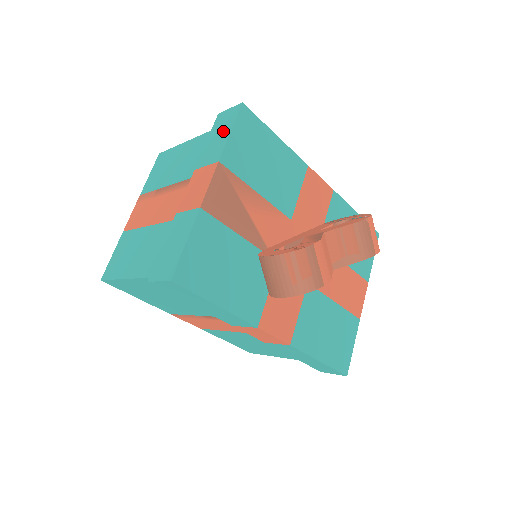
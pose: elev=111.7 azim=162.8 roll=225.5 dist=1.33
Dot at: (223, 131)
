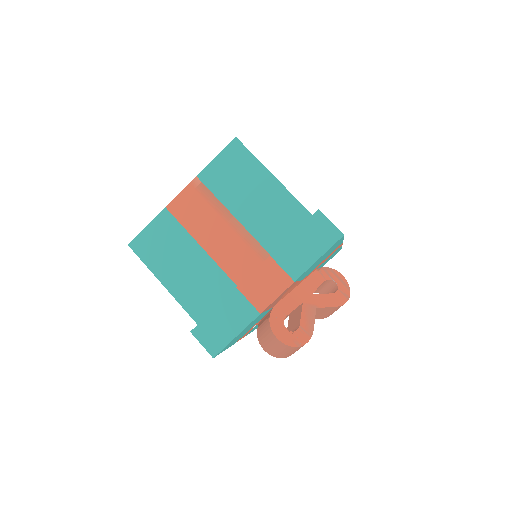
Dot at: (313, 247)
